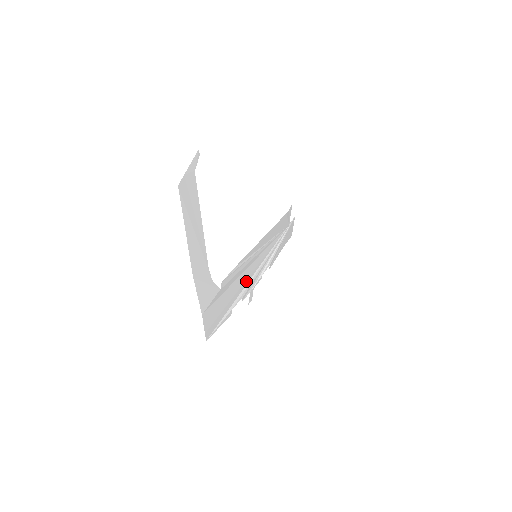
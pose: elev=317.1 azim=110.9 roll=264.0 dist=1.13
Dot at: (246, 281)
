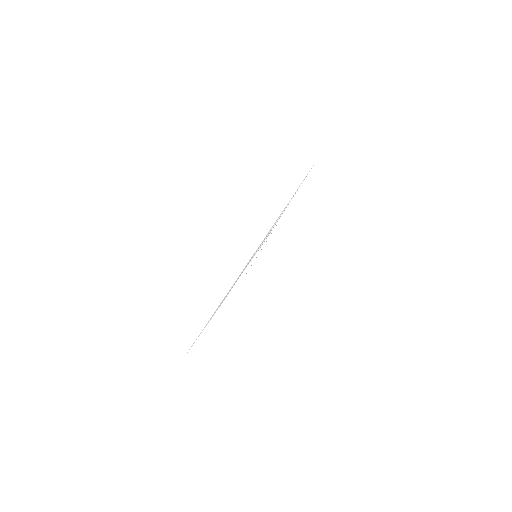
Dot at: occluded
